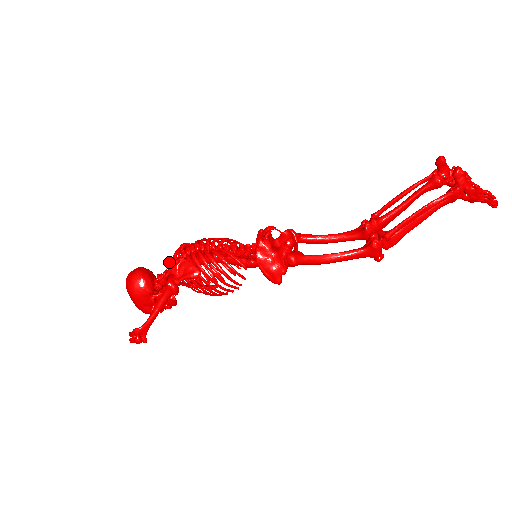
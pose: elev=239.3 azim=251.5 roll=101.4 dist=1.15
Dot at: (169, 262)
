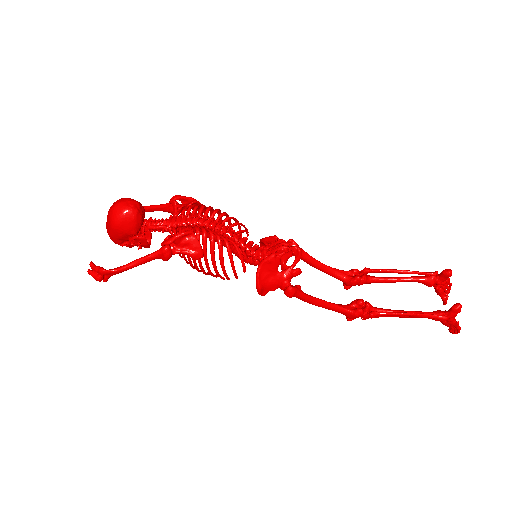
Dot at: (171, 216)
